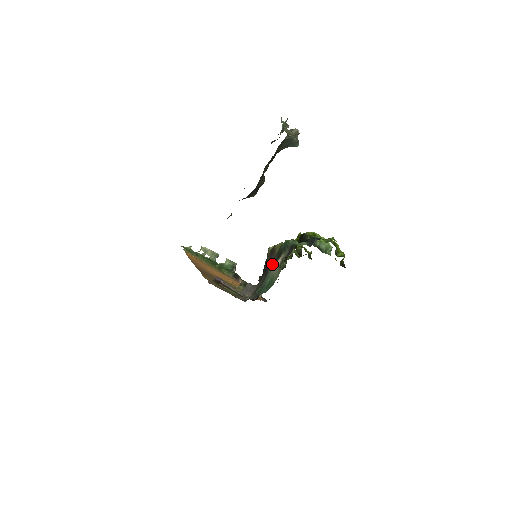
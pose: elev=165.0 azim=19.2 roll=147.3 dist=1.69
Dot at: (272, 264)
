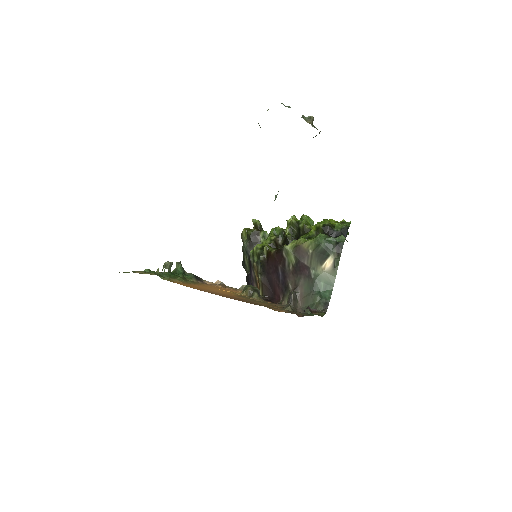
Dot at: (314, 266)
